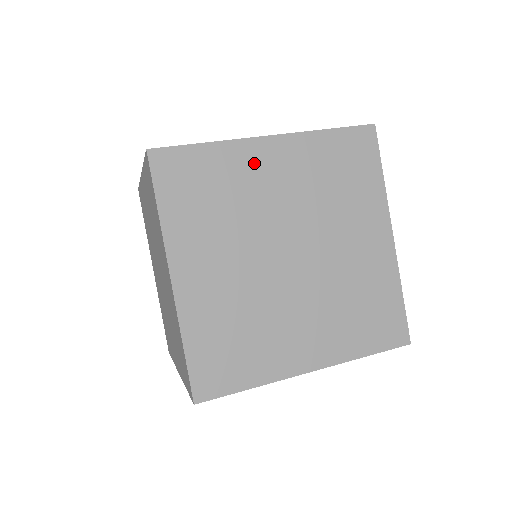
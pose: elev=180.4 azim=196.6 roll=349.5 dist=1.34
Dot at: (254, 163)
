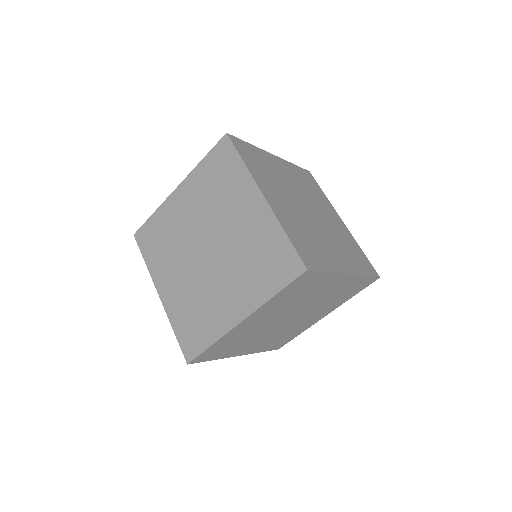
Dot at: (273, 162)
